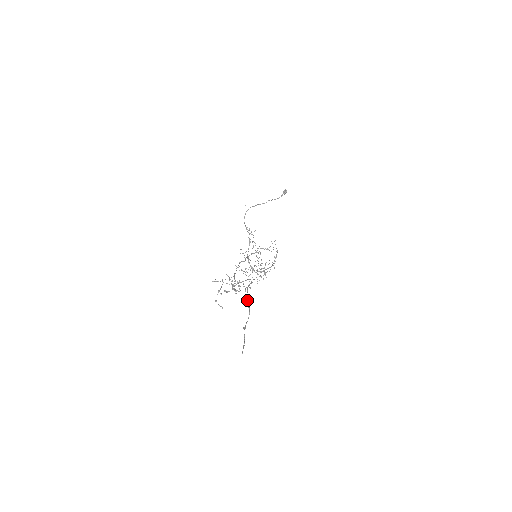
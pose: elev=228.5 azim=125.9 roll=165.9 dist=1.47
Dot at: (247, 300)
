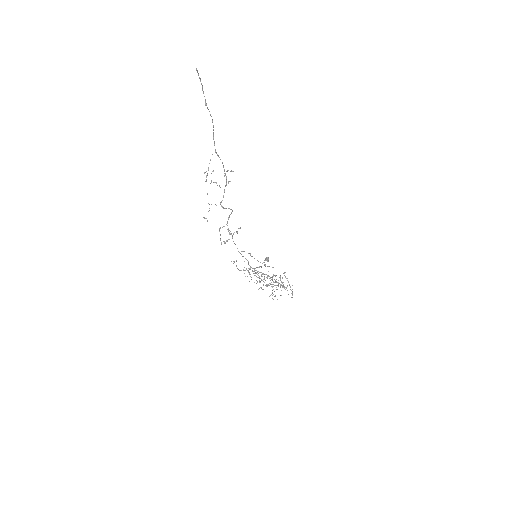
Dot at: occluded
